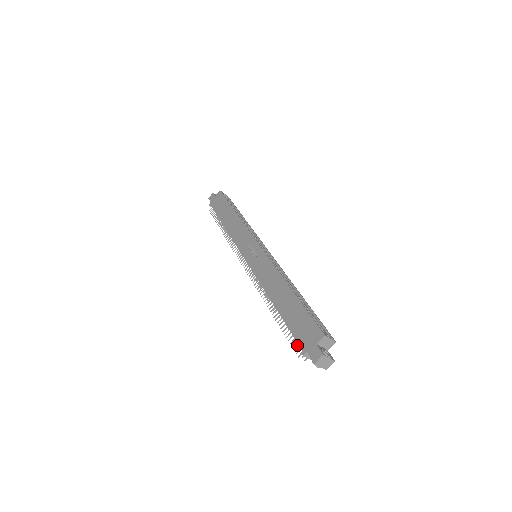
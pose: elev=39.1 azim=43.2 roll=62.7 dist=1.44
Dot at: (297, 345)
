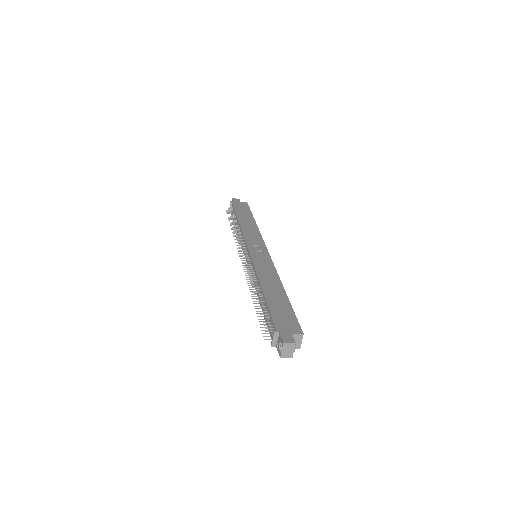
Dot at: occluded
